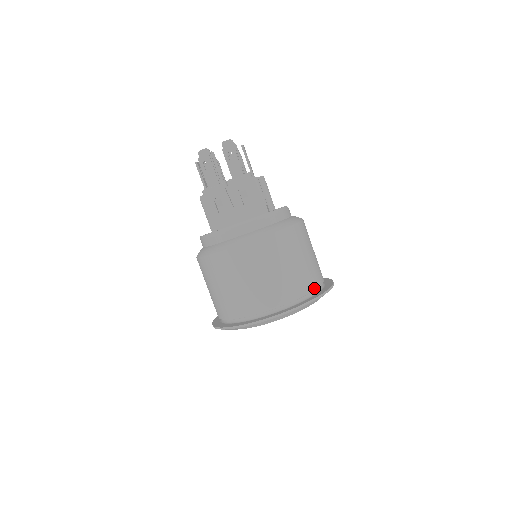
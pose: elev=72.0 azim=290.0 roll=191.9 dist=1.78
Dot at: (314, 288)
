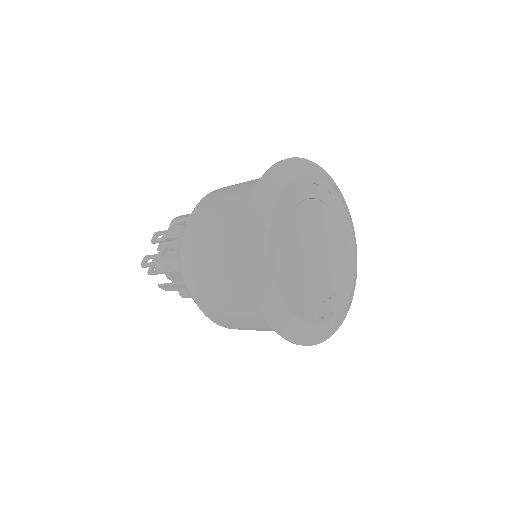
Dot at: occluded
